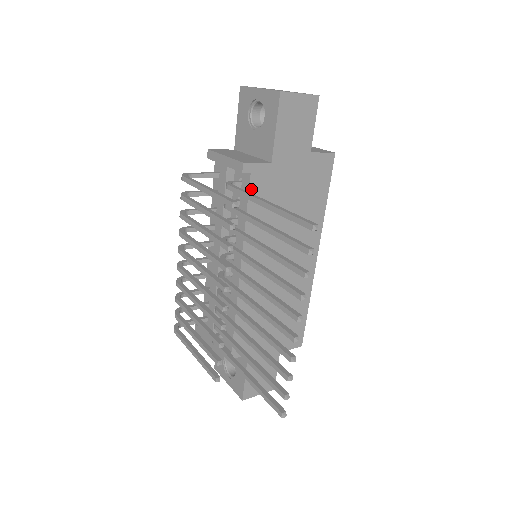
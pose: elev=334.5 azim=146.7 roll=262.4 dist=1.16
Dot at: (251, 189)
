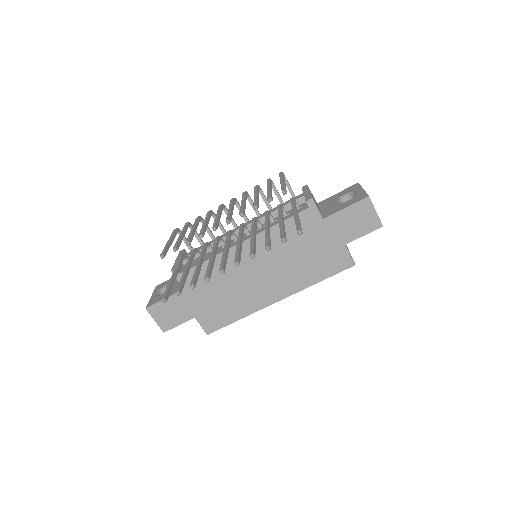
Dot at: (299, 215)
